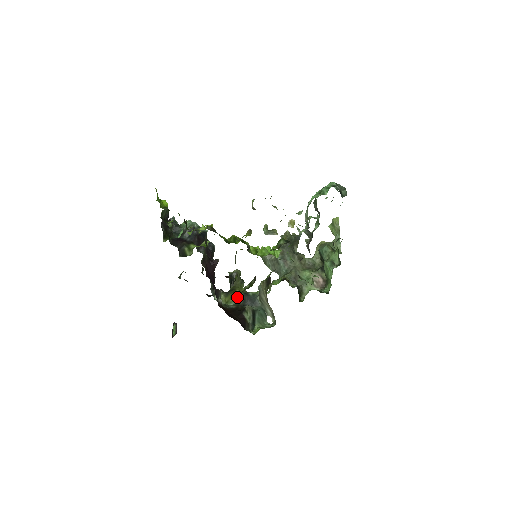
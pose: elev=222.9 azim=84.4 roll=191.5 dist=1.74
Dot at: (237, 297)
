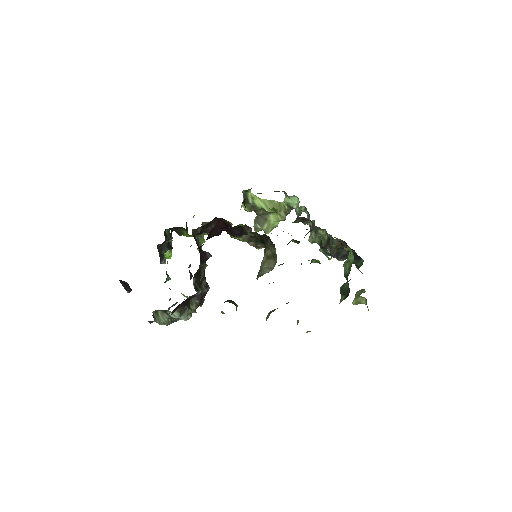
Dot at: occluded
